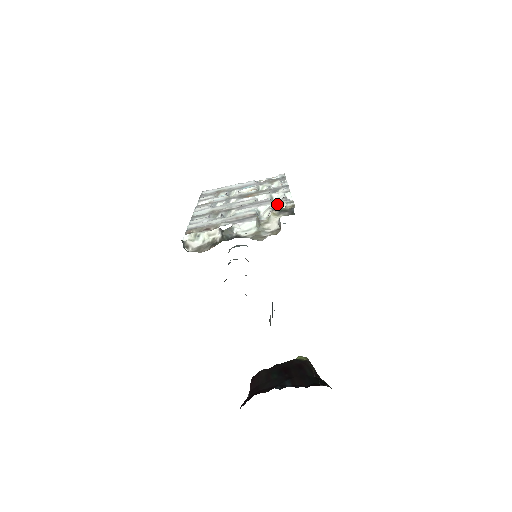
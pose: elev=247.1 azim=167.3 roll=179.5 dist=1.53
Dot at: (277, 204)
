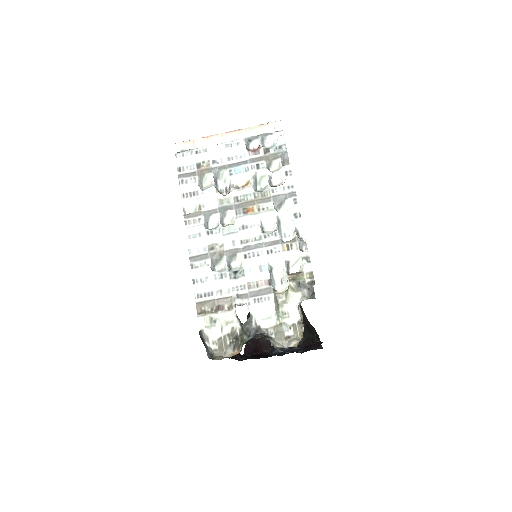
Dot at: (291, 258)
